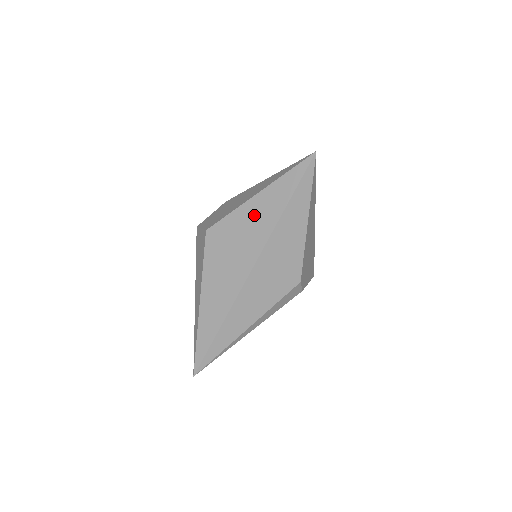
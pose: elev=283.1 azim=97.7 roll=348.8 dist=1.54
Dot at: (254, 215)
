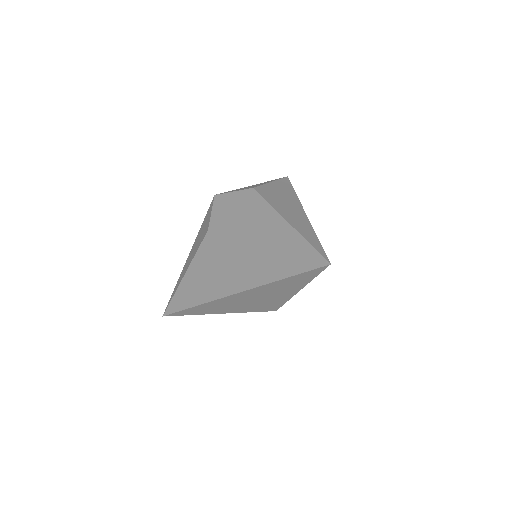
Dot at: (250, 260)
